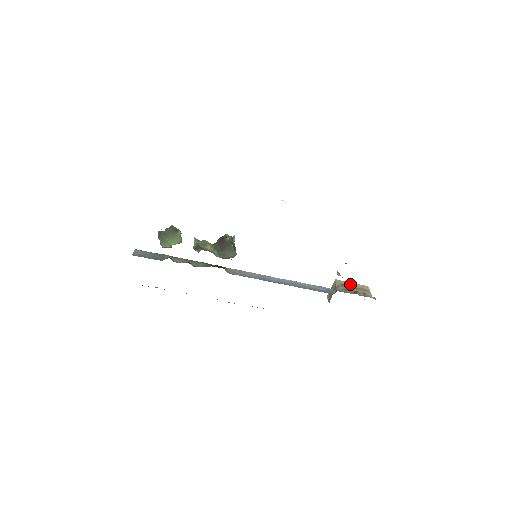
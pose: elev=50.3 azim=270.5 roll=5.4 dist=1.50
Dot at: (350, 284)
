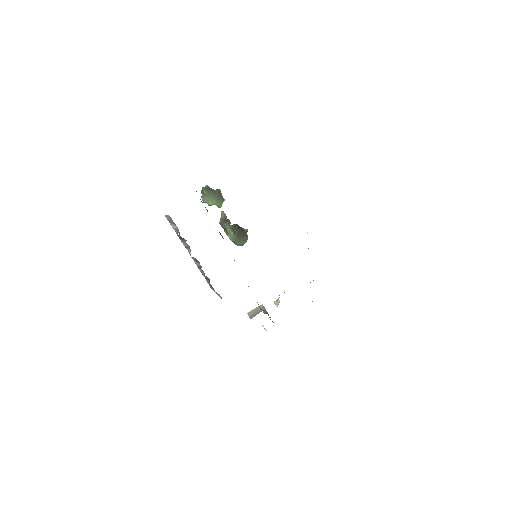
Dot at: (267, 313)
